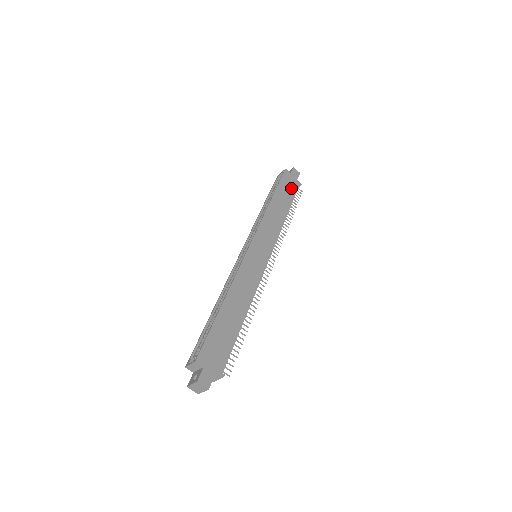
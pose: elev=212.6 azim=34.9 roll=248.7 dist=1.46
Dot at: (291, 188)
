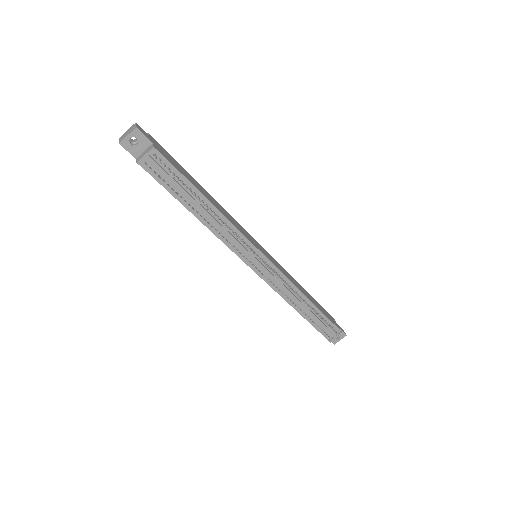
Dot at: (329, 317)
